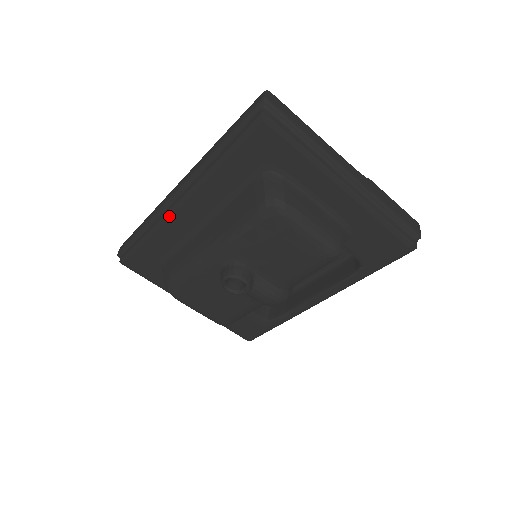
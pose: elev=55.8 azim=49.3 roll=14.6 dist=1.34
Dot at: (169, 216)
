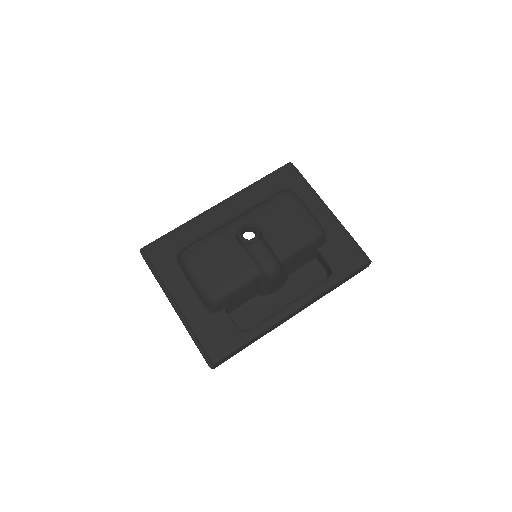
Dot at: (208, 212)
